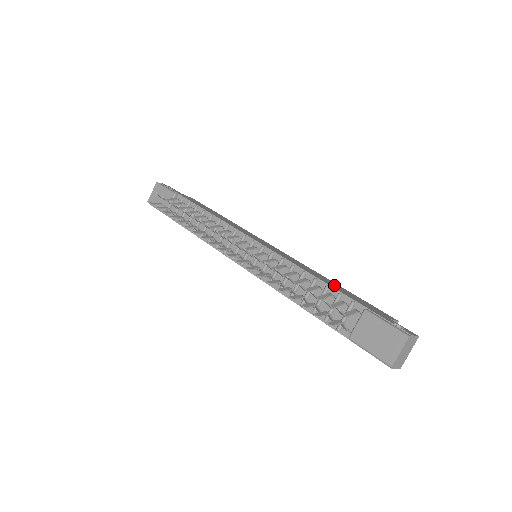
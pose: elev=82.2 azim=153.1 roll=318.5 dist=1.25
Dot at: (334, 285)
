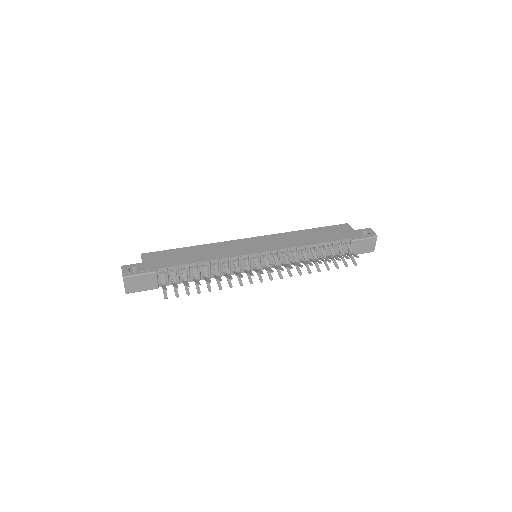
Dot at: (317, 236)
